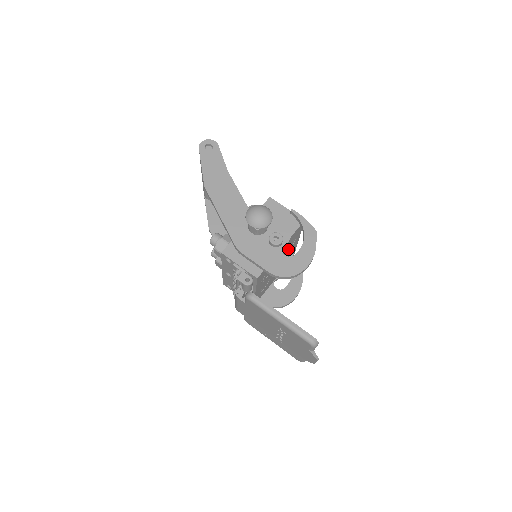
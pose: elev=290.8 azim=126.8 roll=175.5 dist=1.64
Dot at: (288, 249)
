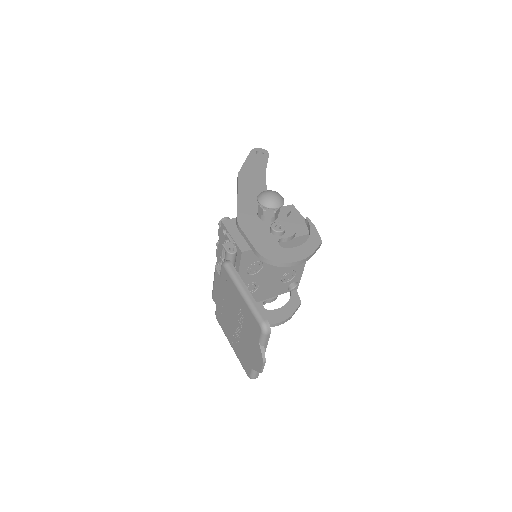
Dot at: occluded
